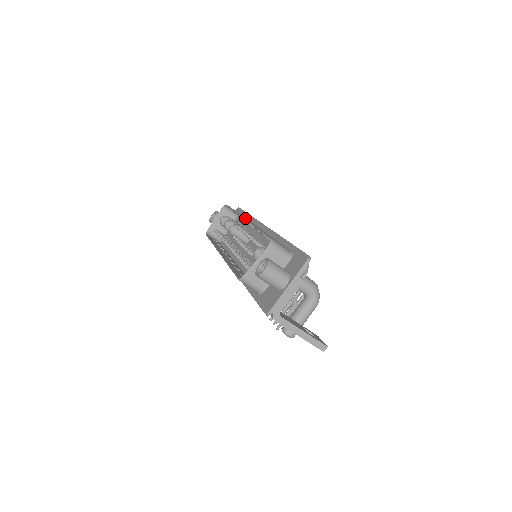
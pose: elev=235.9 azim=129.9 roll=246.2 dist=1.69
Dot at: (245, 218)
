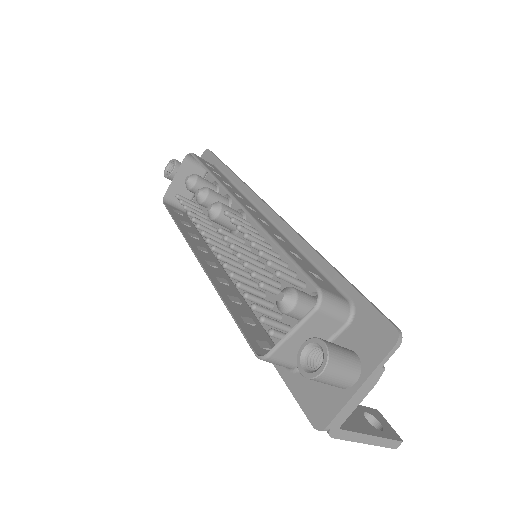
Dot at: (236, 197)
